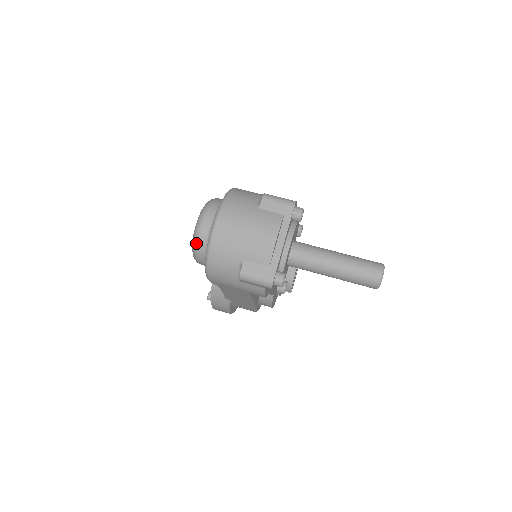
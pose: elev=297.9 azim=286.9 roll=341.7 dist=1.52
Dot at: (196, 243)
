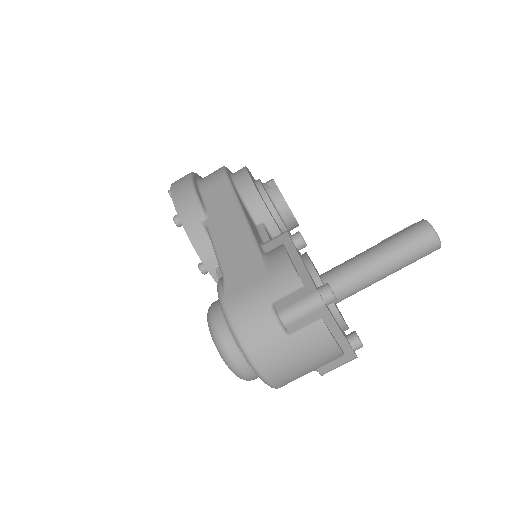
Dot at: occluded
